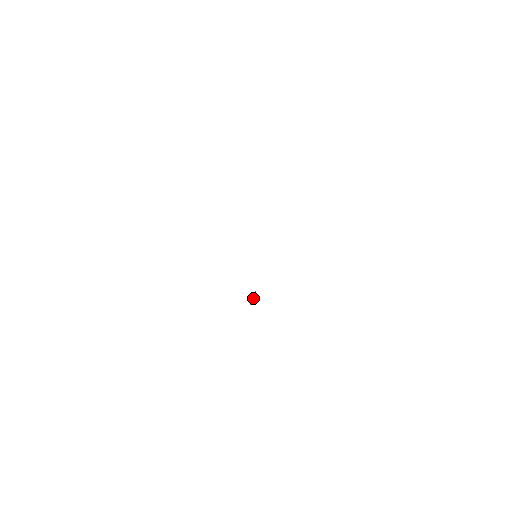
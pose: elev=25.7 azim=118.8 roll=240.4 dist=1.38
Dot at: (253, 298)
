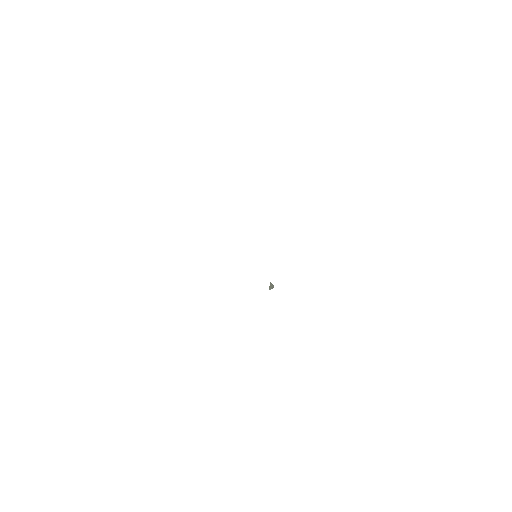
Dot at: (270, 286)
